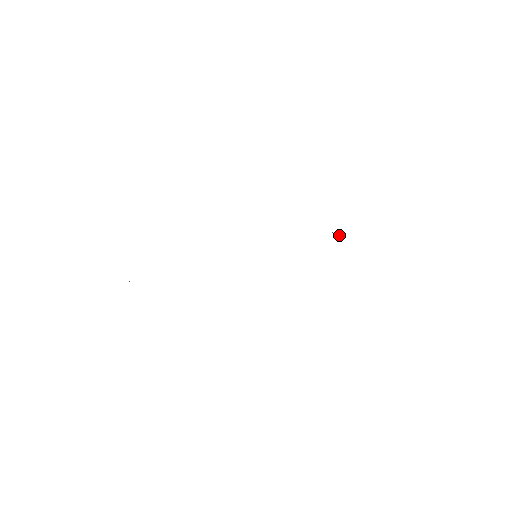
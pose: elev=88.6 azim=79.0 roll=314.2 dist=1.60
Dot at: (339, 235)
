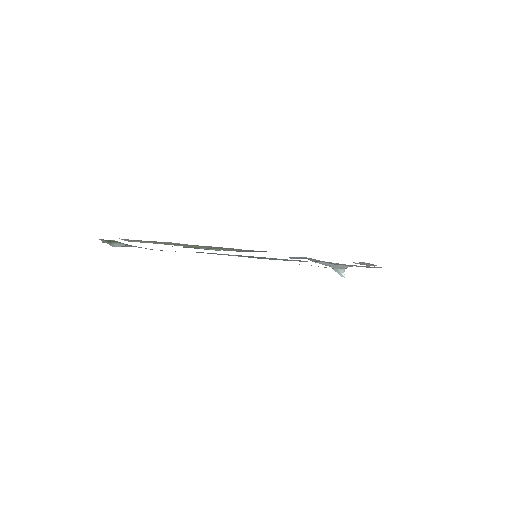
Dot at: (341, 268)
